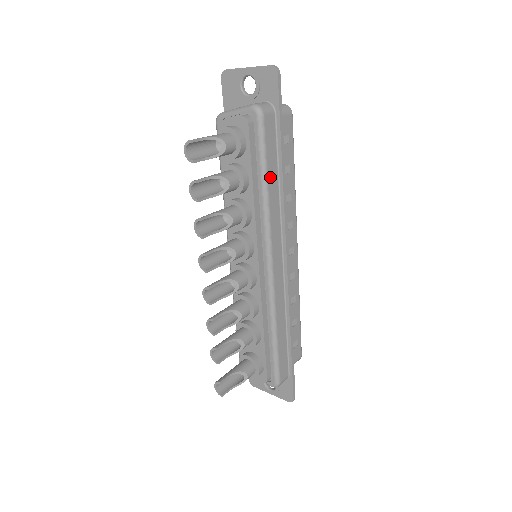
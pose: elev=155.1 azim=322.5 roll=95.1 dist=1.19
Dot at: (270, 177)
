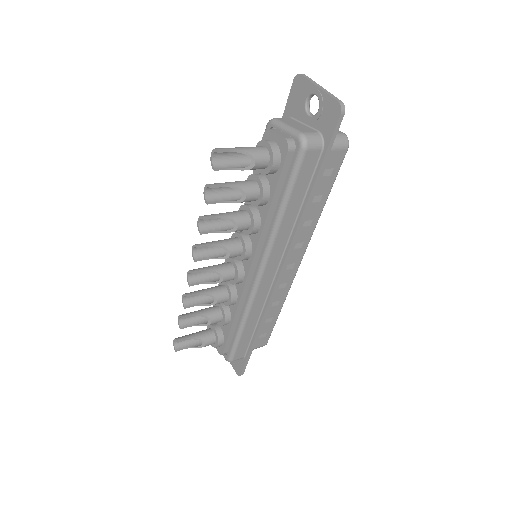
Dot at: (290, 205)
